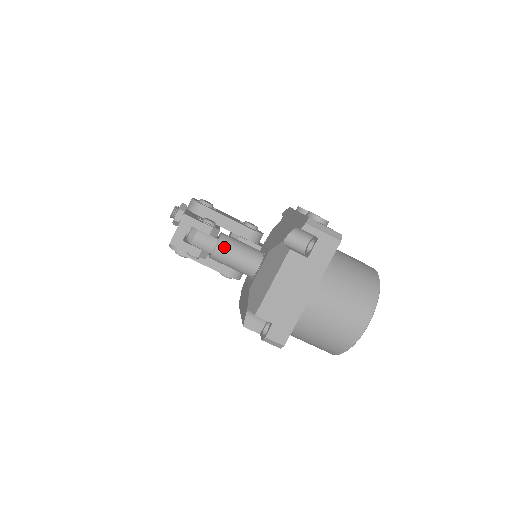
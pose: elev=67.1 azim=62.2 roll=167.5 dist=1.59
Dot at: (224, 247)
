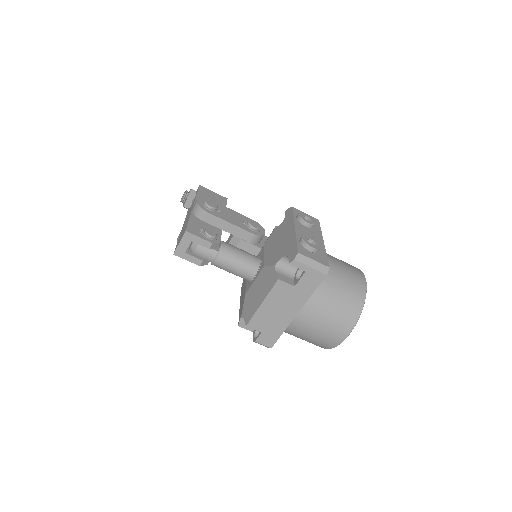
Dot at: (223, 259)
